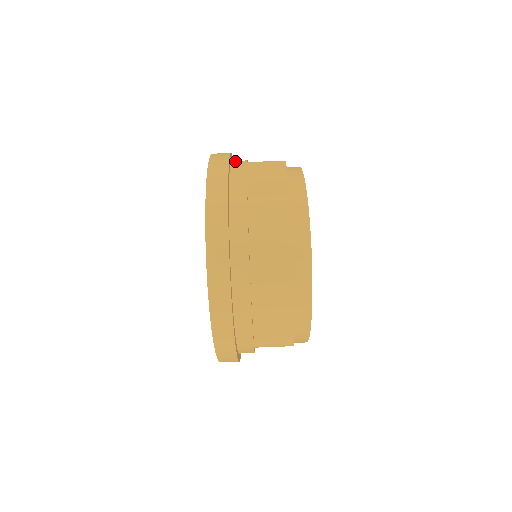
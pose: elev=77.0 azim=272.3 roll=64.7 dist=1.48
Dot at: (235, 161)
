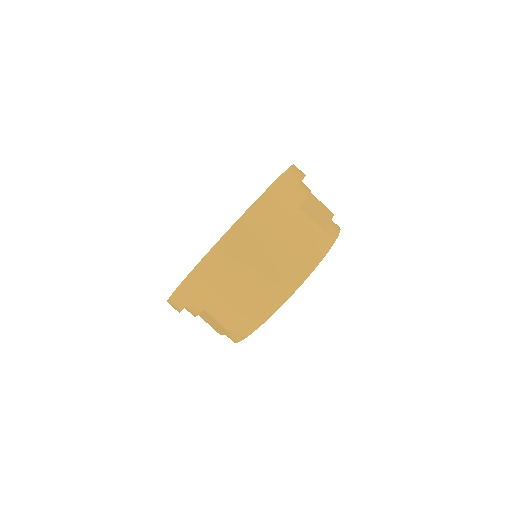
Dot at: occluded
